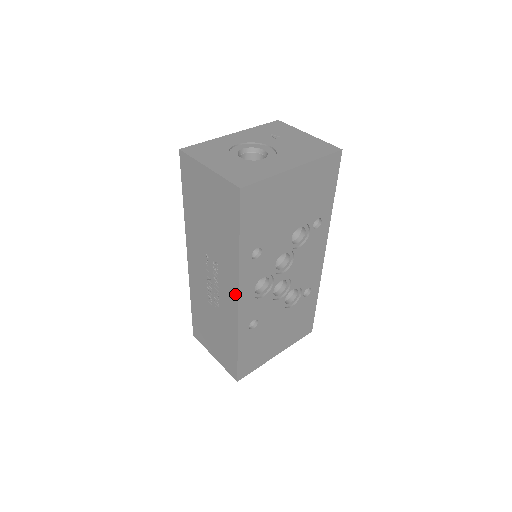
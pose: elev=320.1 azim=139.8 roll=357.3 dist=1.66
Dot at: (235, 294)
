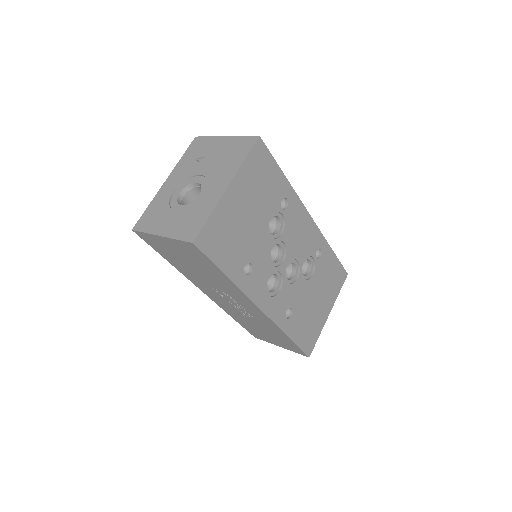
Dot at: (255, 307)
